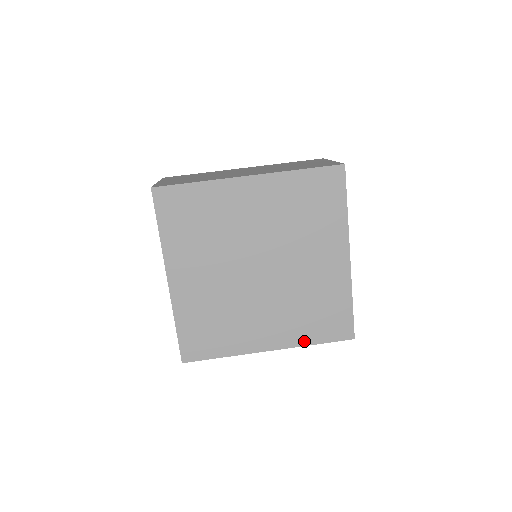
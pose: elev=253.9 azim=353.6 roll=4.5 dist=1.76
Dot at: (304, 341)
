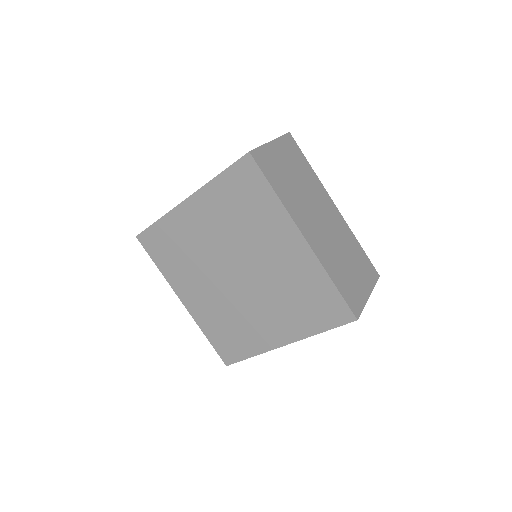
Dot at: (204, 328)
